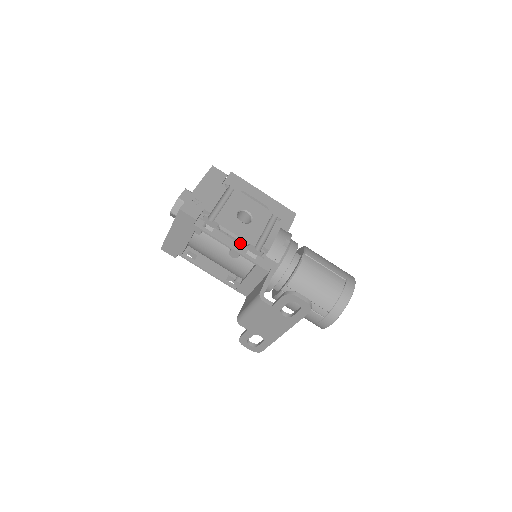
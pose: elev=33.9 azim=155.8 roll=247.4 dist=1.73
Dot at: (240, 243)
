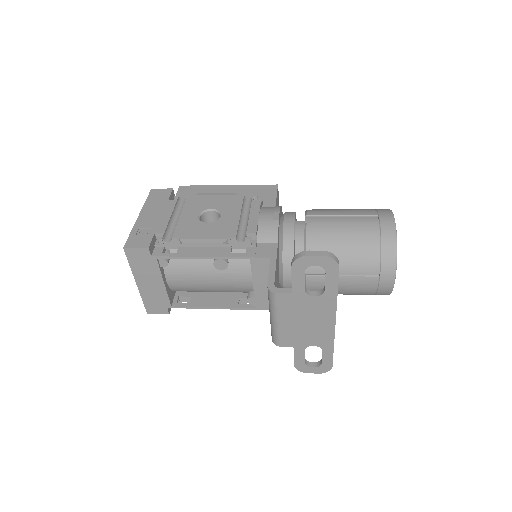
Dot at: (218, 246)
